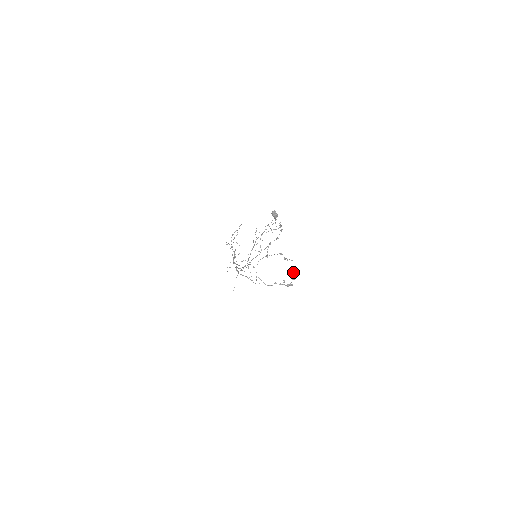
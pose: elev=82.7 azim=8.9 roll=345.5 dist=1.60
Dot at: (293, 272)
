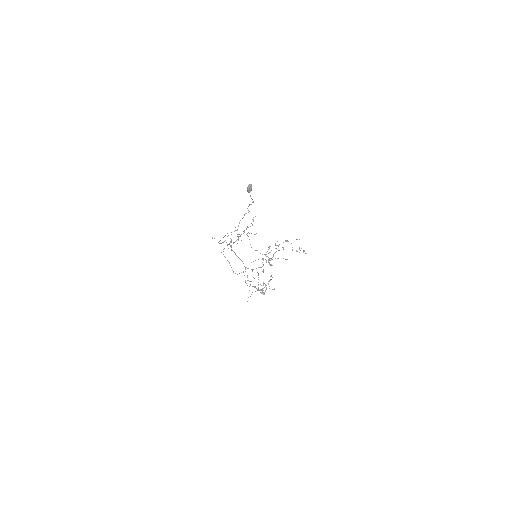
Dot at: (270, 280)
